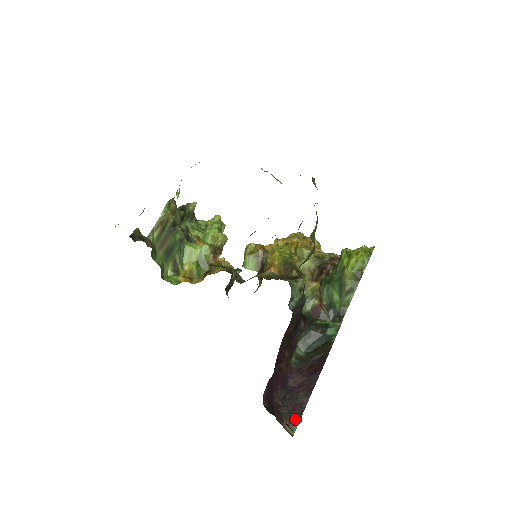
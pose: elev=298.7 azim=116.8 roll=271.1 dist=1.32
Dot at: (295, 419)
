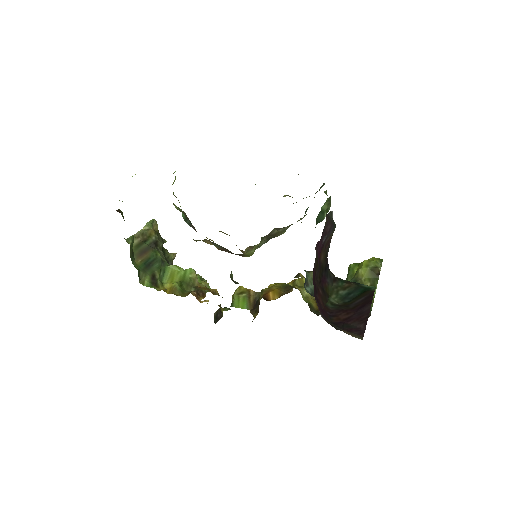
Dot at: (356, 334)
